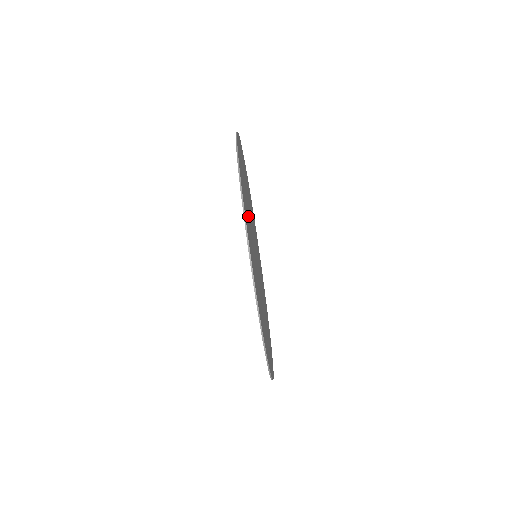
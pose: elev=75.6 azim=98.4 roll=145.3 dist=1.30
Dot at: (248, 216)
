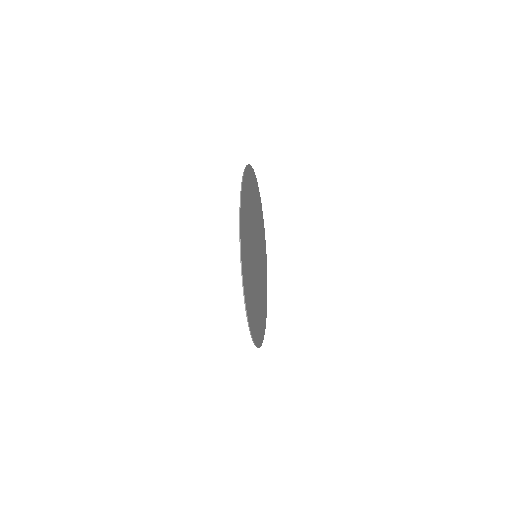
Dot at: (253, 296)
